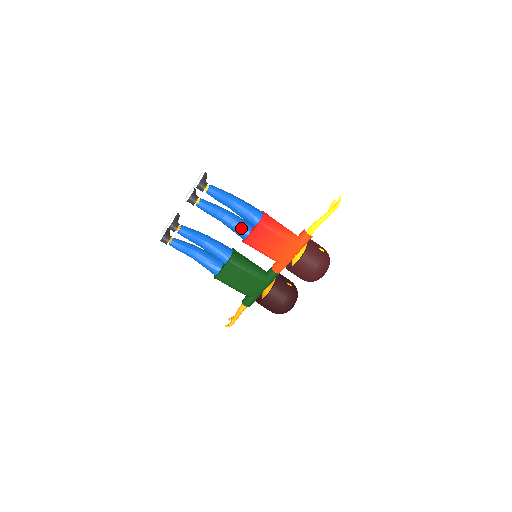
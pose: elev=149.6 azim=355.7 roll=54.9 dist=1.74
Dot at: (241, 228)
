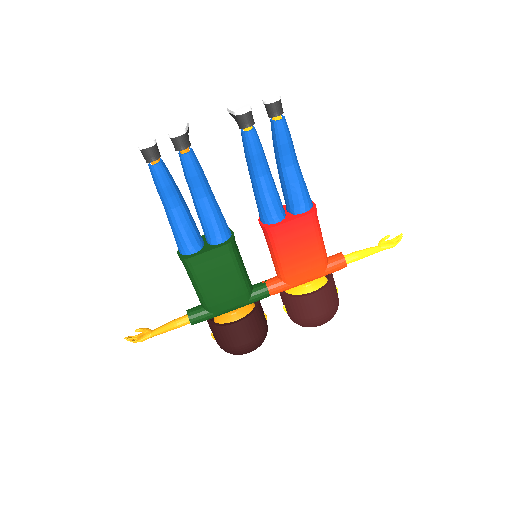
Dot at: (277, 205)
